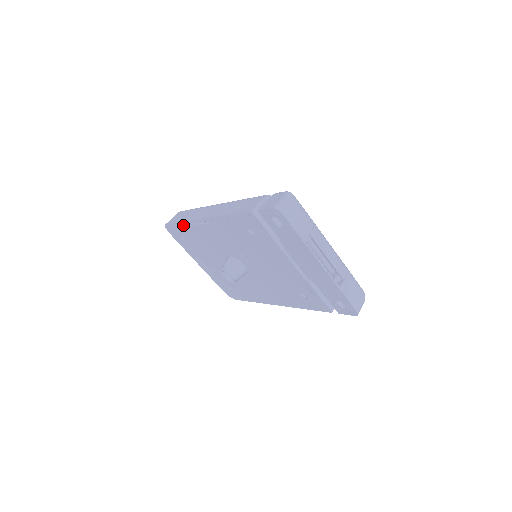
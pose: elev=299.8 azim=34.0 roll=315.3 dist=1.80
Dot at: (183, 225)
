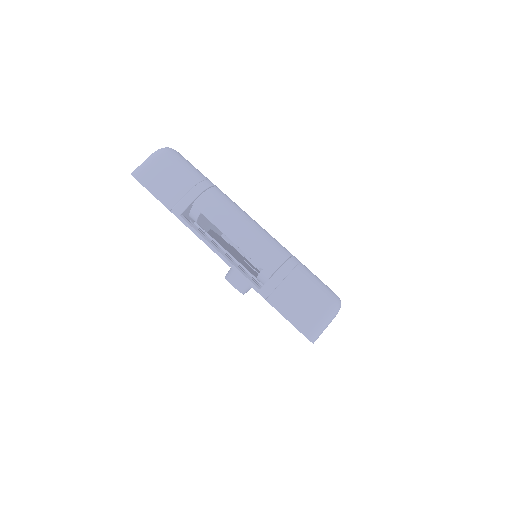
Dot at: occluded
